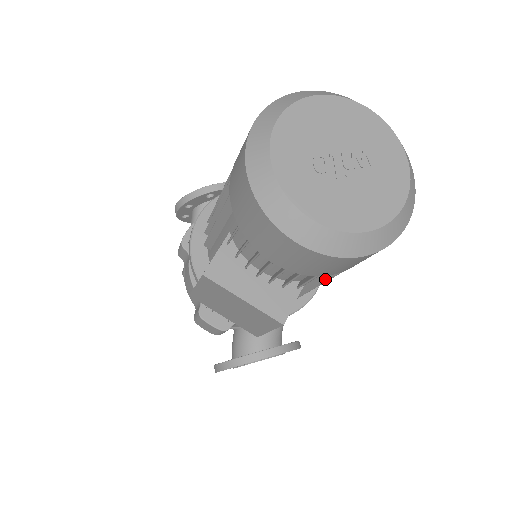
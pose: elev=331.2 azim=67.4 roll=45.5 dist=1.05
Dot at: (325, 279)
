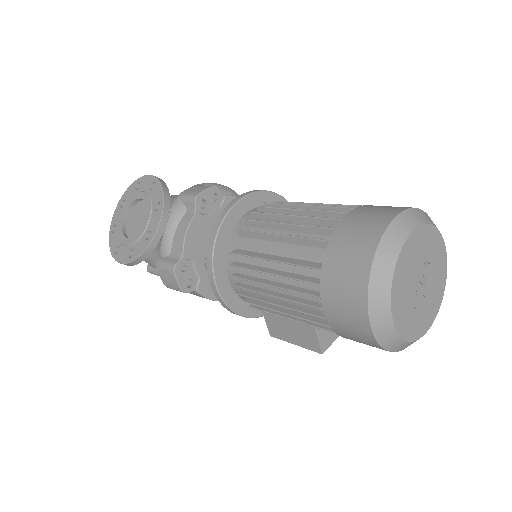
Dot at: occluded
